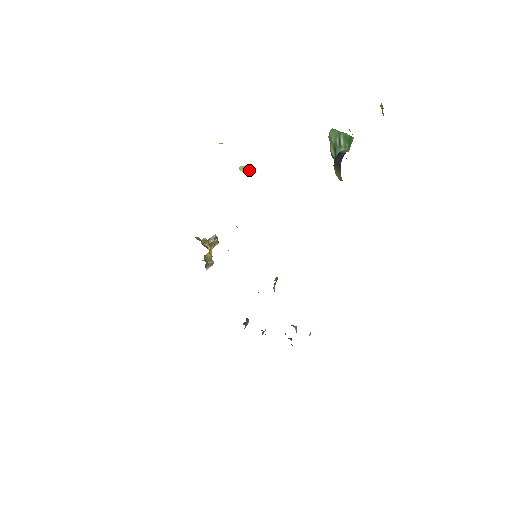
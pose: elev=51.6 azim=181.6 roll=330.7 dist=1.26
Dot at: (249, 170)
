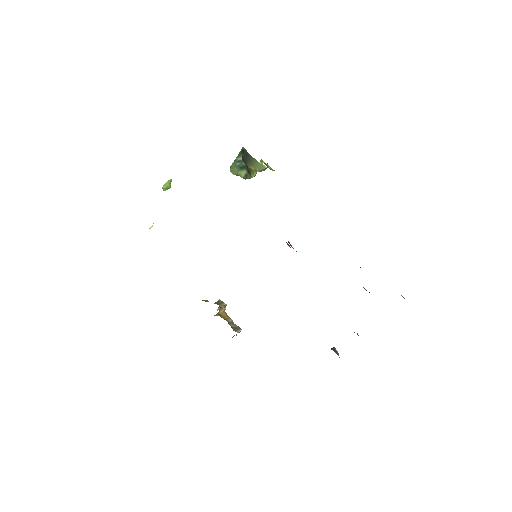
Dot at: (169, 180)
